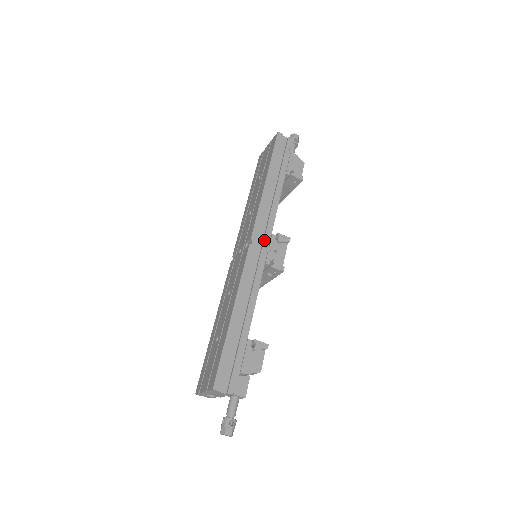
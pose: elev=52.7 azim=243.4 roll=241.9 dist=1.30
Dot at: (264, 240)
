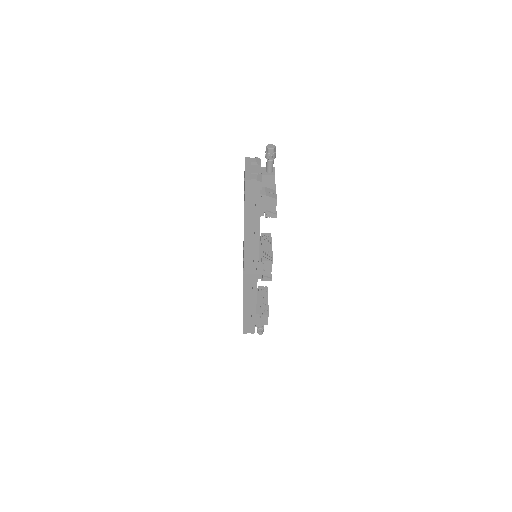
Dot at: (253, 266)
